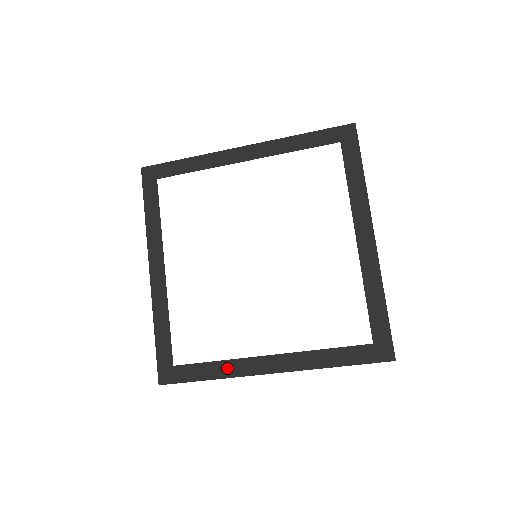
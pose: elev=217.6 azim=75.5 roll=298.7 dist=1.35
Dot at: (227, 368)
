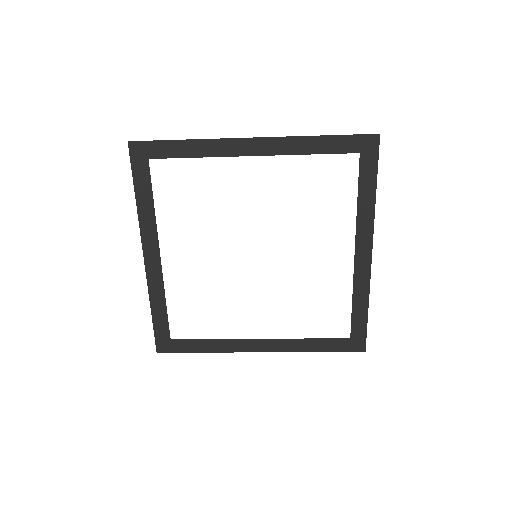
Dot at: (221, 345)
